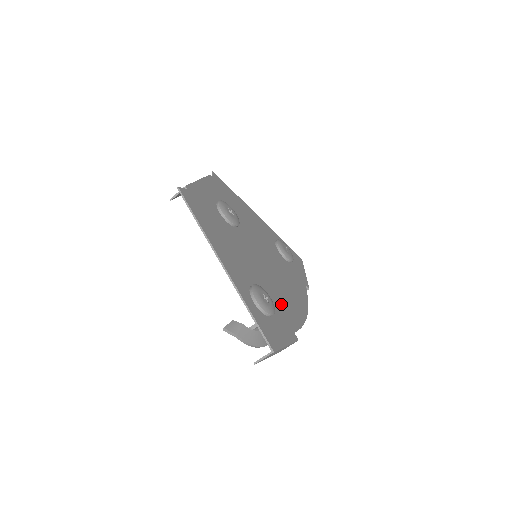
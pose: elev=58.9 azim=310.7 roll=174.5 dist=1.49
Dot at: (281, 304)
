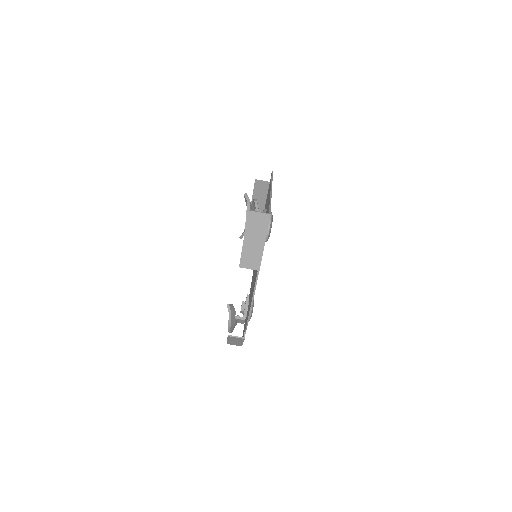
Dot at: occluded
